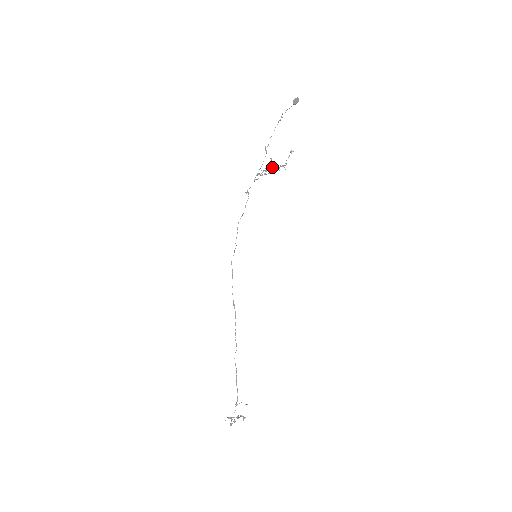
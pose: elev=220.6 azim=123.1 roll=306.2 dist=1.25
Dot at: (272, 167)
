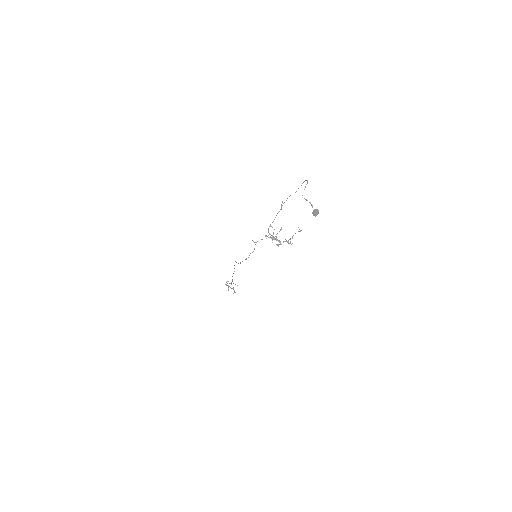
Dot at: (278, 246)
